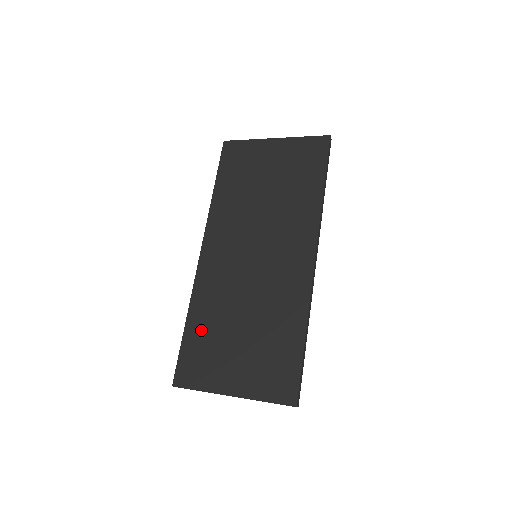
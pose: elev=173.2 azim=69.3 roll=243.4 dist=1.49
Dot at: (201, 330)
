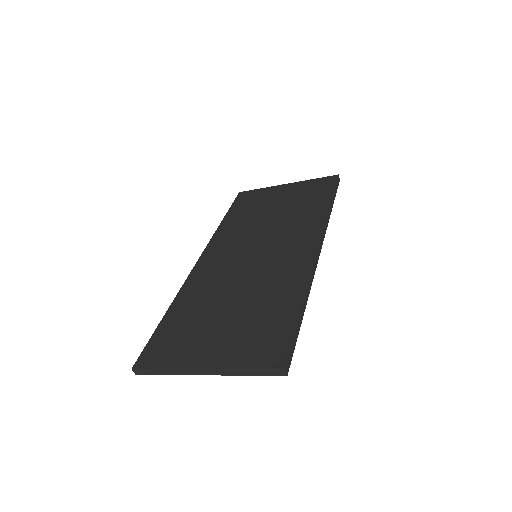
Dot at: (182, 315)
